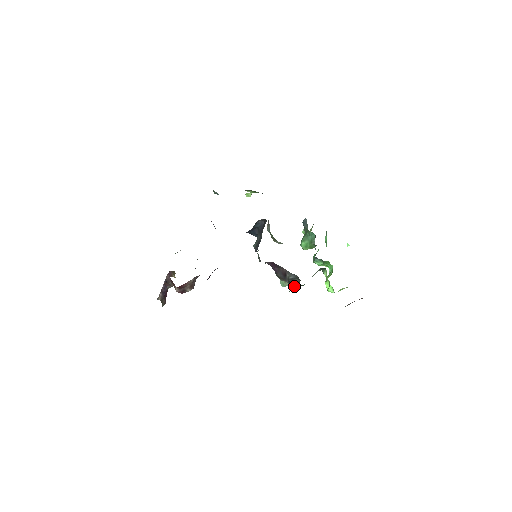
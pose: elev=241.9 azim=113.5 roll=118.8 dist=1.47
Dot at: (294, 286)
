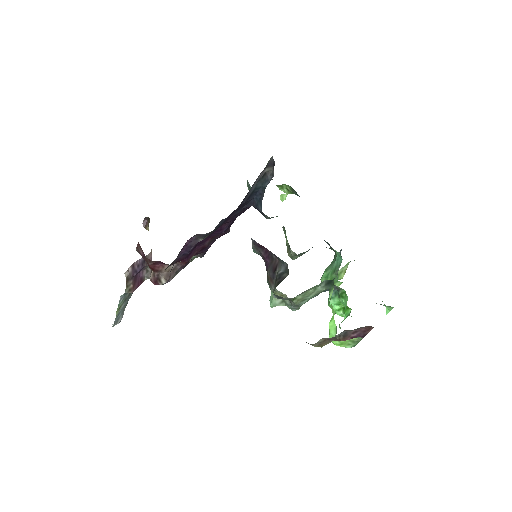
Dot at: (279, 282)
